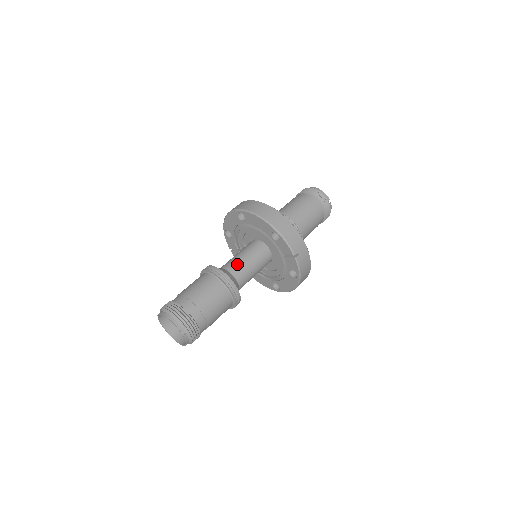
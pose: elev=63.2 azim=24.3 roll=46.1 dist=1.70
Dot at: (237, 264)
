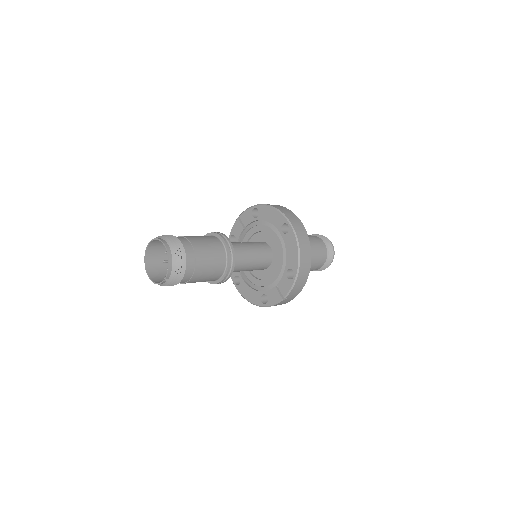
Dot at: (245, 257)
